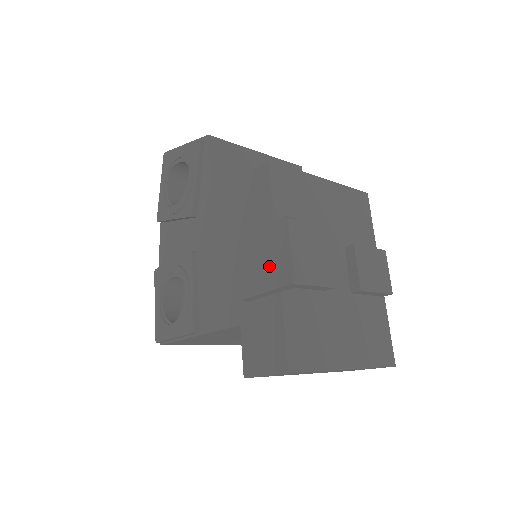
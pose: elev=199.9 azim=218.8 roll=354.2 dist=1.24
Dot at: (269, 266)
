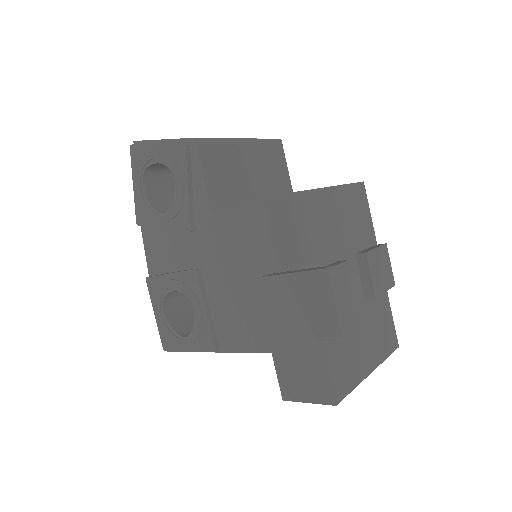
Dot at: (309, 314)
